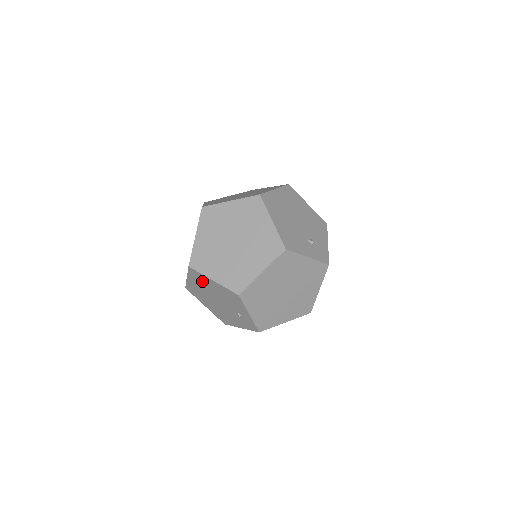
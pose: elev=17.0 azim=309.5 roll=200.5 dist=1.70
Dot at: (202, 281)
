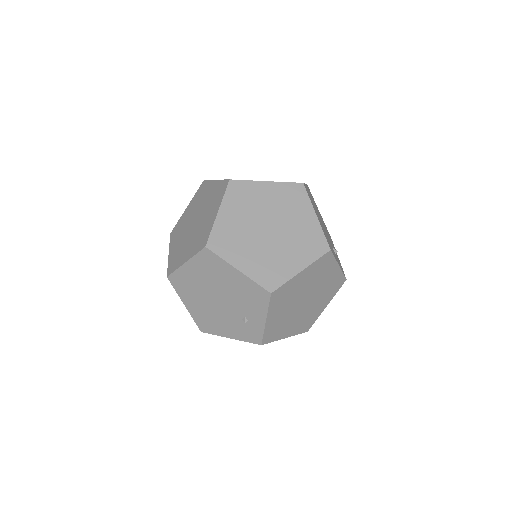
Dot at: (214, 269)
